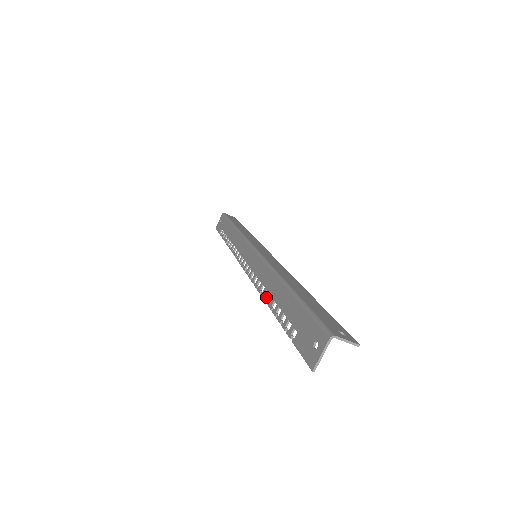
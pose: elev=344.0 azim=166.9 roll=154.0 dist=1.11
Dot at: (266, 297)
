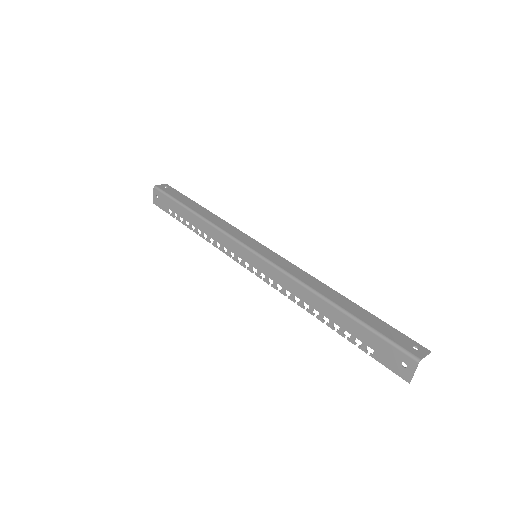
Dot at: (309, 309)
